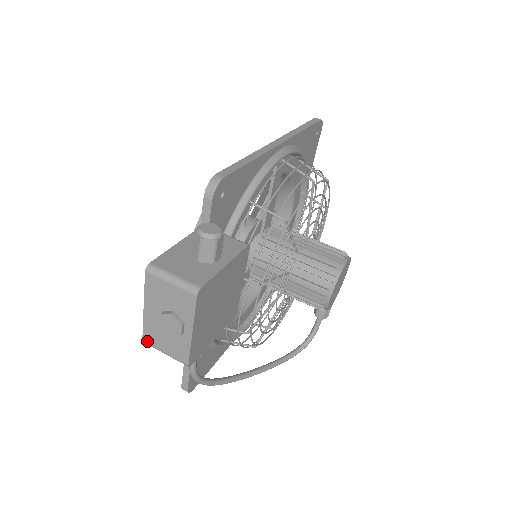
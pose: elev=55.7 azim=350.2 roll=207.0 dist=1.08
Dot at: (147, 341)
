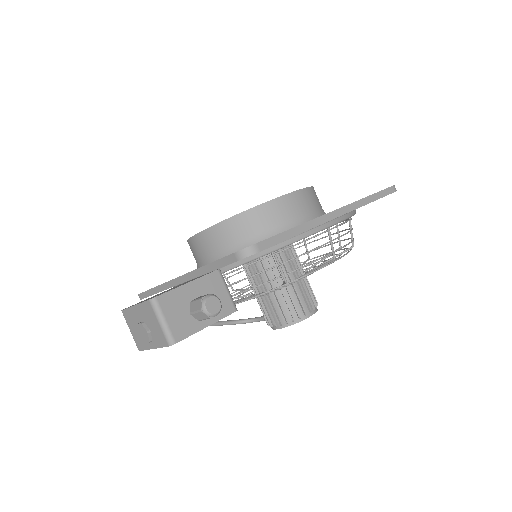
Dot at: (124, 314)
